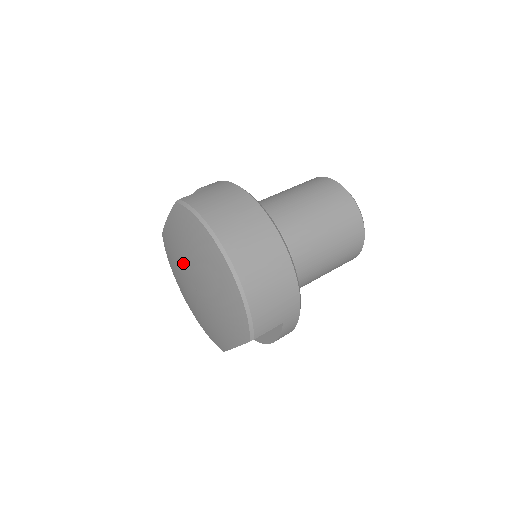
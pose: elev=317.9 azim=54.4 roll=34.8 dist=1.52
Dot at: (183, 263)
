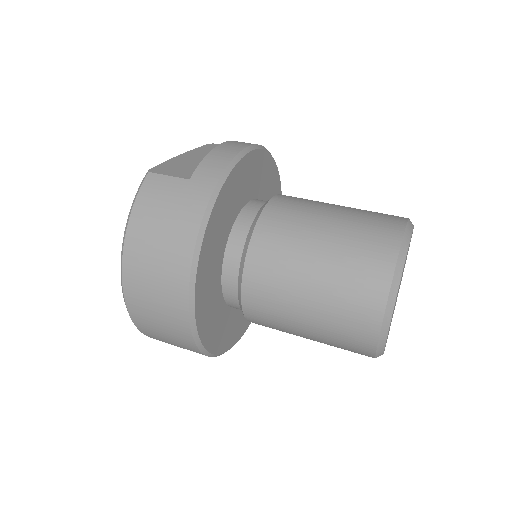
Dot at: occluded
